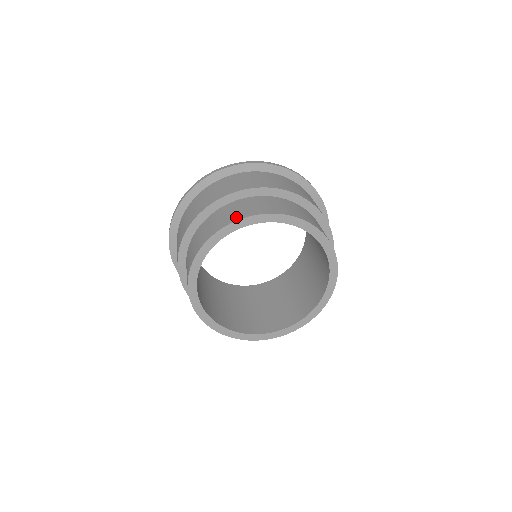
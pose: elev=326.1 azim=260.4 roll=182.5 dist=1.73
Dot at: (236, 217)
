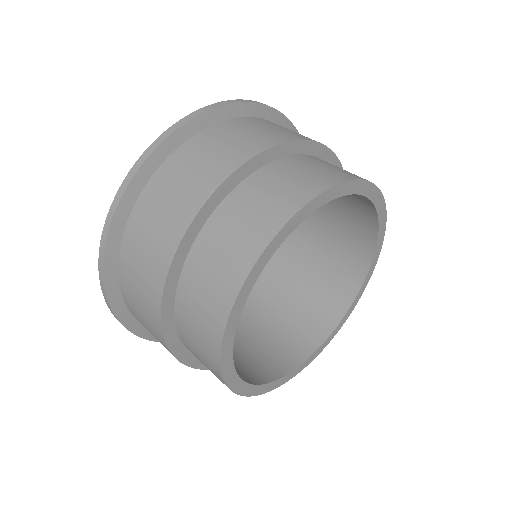
Dot at: occluded
